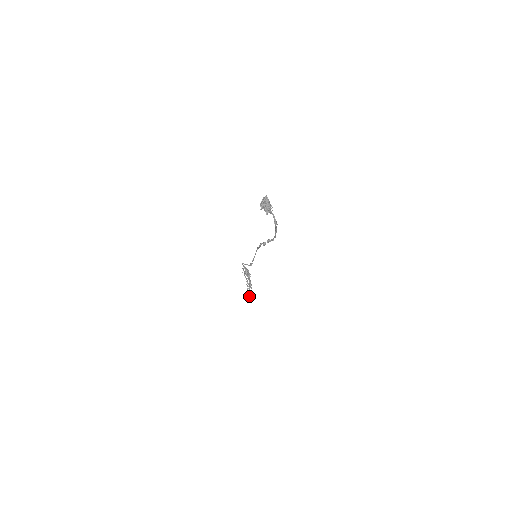
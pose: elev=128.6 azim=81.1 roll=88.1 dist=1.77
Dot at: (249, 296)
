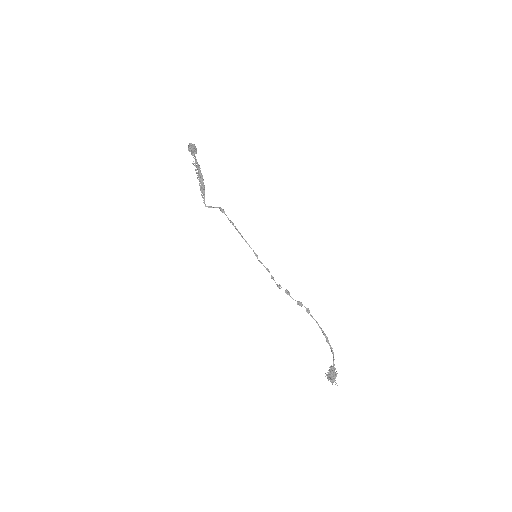
Dot at: (192, 155)
